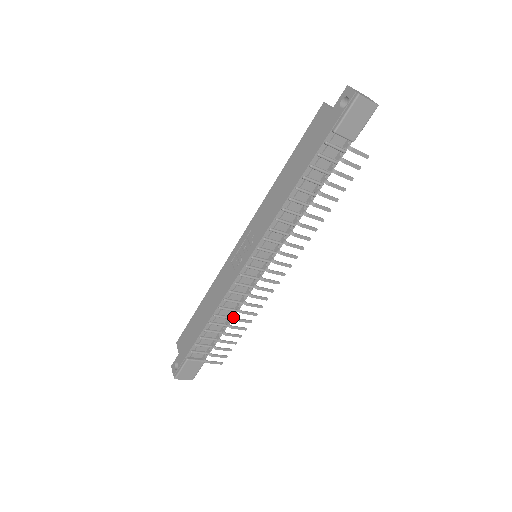
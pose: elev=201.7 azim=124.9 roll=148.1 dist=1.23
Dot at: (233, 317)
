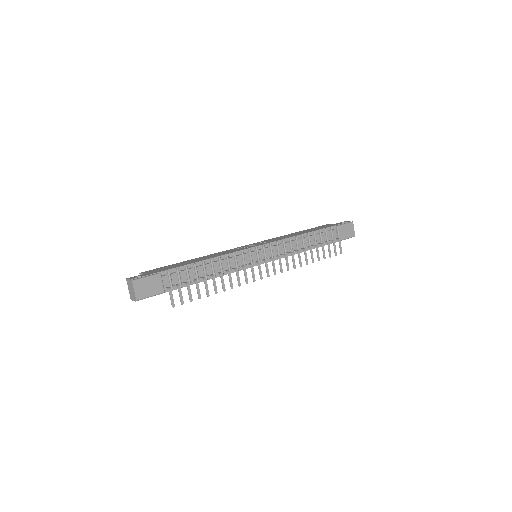
Dot at: (220, 273)
